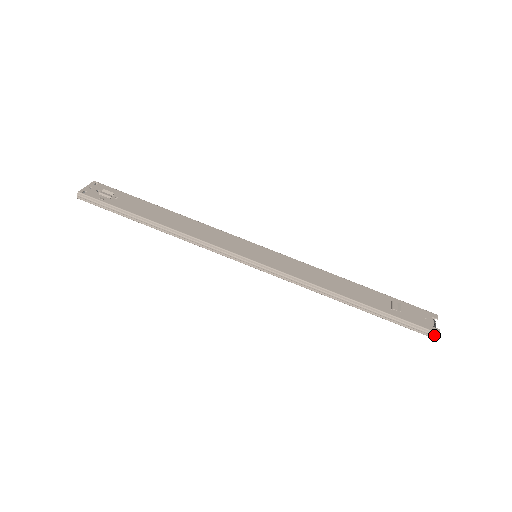
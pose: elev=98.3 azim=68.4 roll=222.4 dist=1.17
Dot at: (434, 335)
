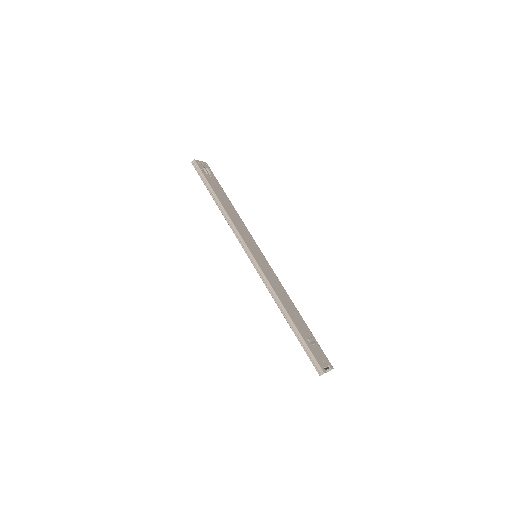
Dot at: (320, 371)
